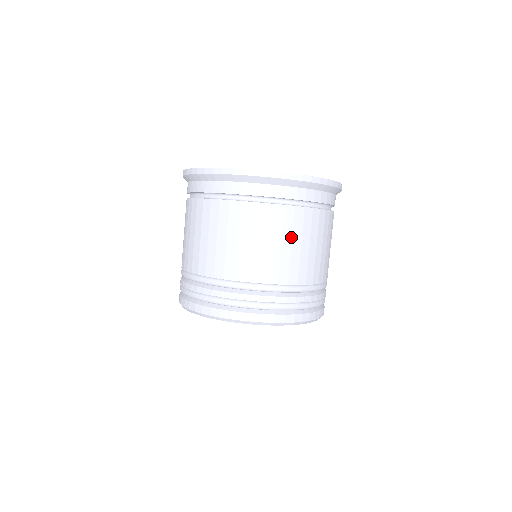
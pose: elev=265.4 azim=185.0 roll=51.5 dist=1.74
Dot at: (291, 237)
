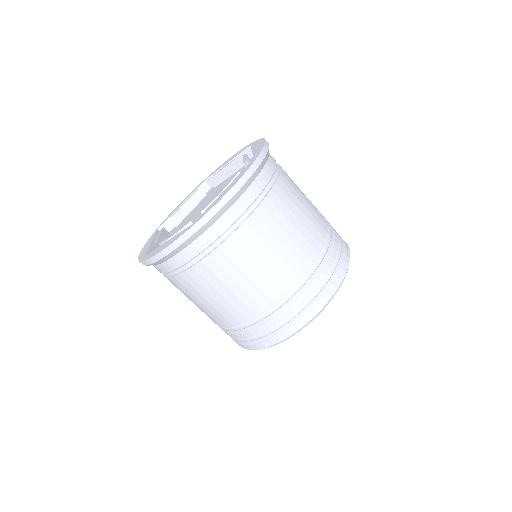
Dot at: (257, 255)
